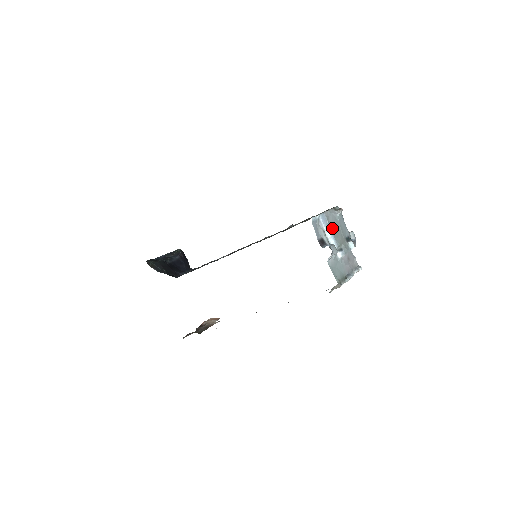
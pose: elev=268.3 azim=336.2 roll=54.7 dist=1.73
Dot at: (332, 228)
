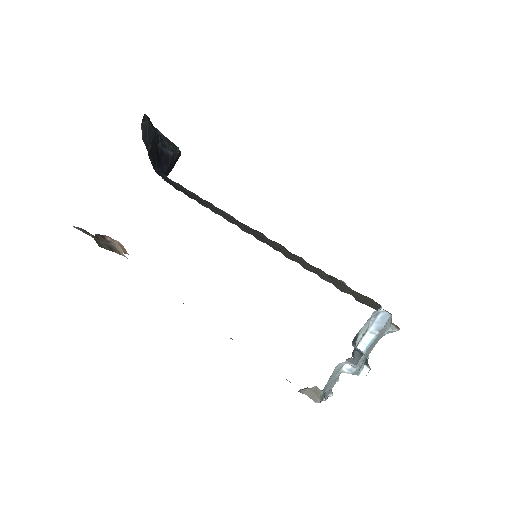
Dot at: (377, 337)
